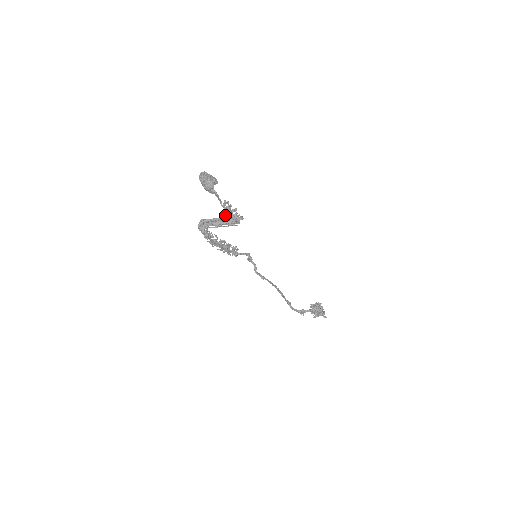
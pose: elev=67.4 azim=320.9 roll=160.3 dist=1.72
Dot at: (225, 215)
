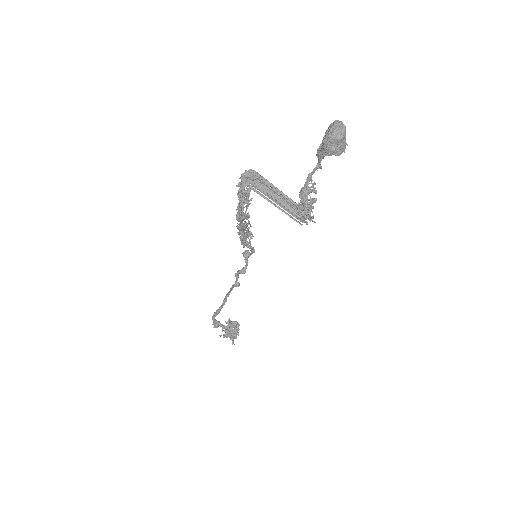
Dot at: (306, 203)
